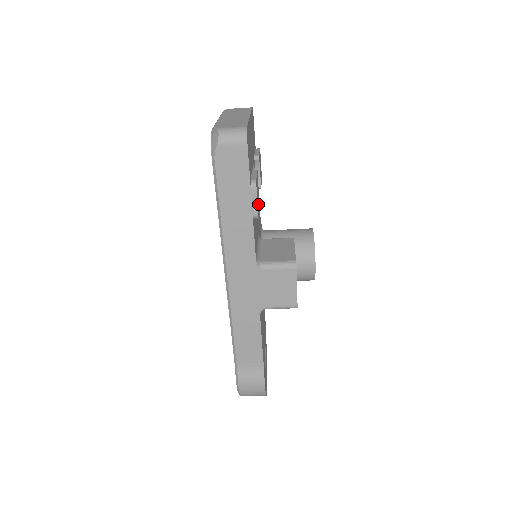
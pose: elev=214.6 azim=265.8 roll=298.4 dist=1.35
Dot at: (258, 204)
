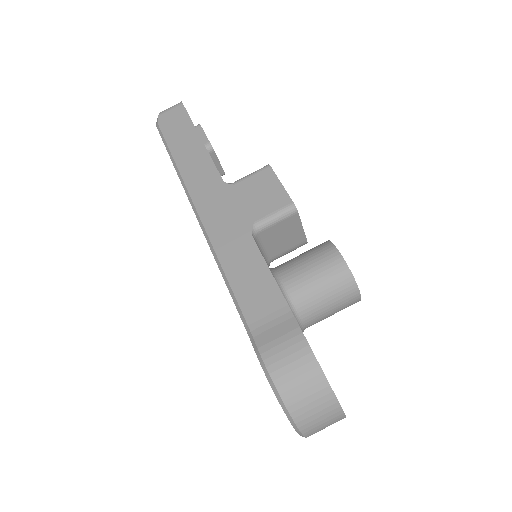
Dot at: occluded
